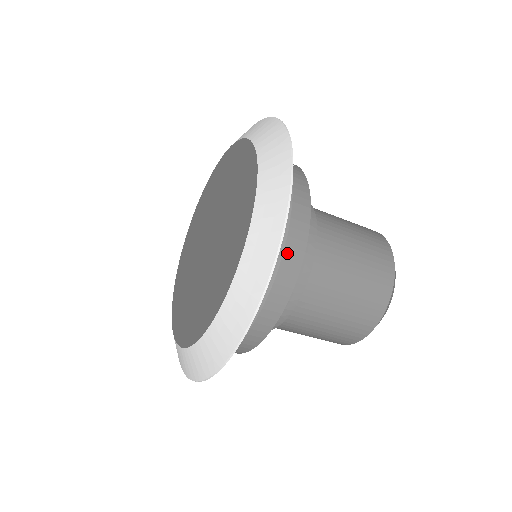
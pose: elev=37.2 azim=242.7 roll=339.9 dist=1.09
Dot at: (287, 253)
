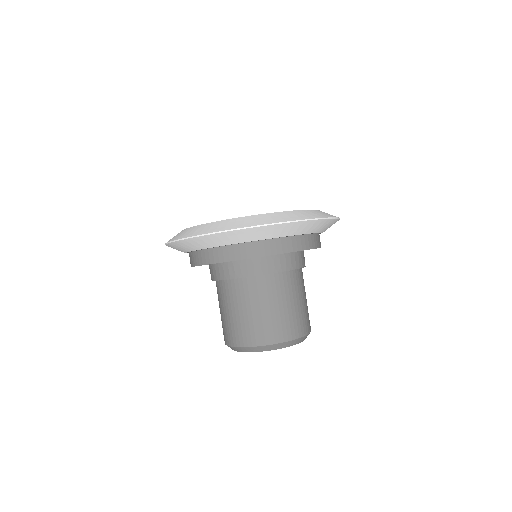
Dot at: (260, 245)
